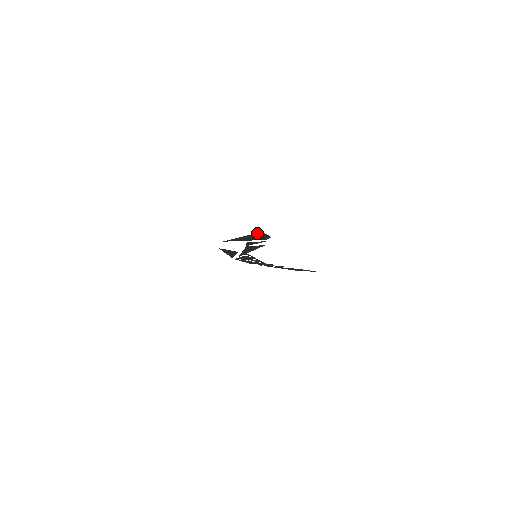
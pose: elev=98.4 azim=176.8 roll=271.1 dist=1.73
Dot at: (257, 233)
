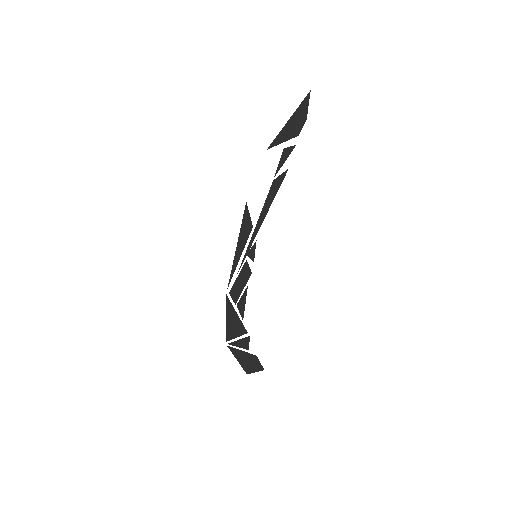
Dot at: (305, 98)
